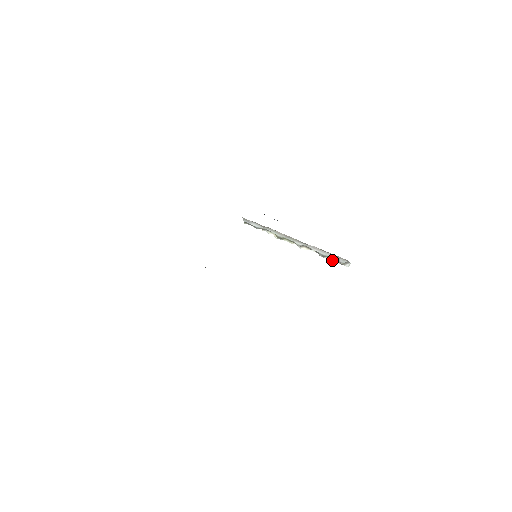
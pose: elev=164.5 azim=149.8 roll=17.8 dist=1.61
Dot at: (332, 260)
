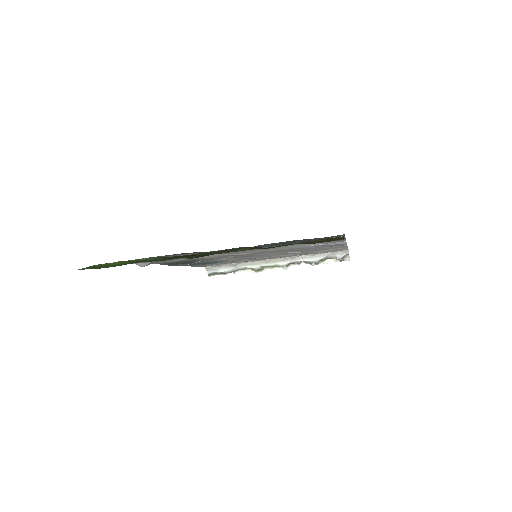
Dot at: (328, 263)
